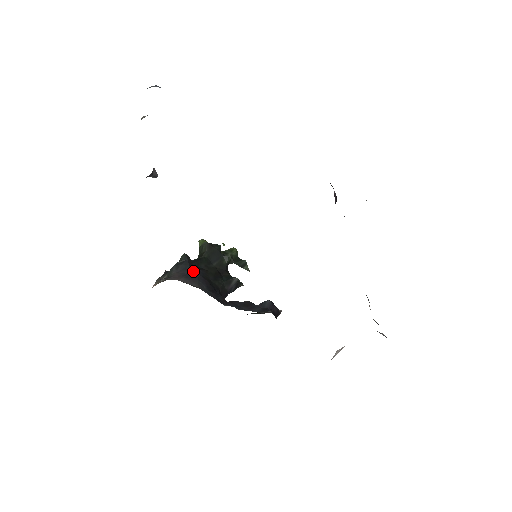
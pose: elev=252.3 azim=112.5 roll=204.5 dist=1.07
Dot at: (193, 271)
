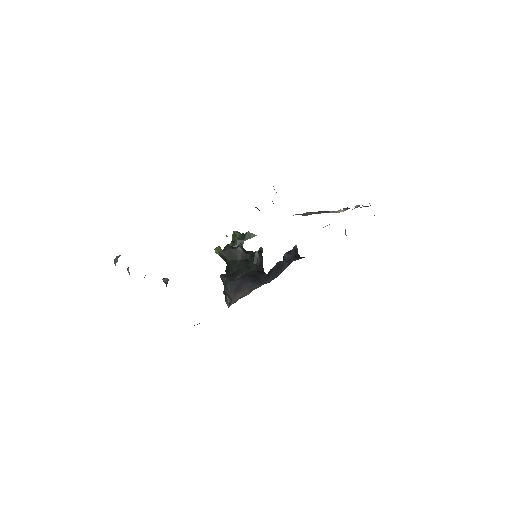
Dot at: (236, 282)
